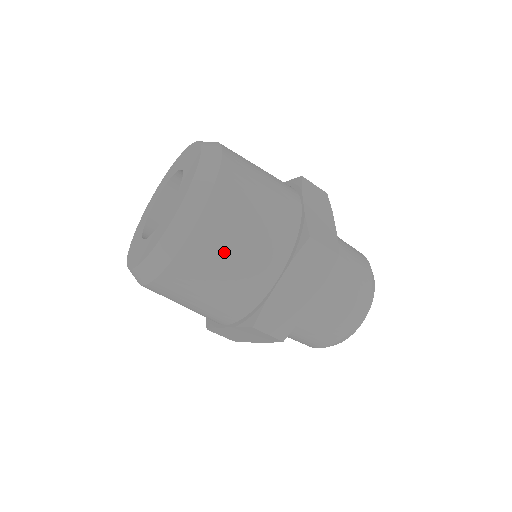
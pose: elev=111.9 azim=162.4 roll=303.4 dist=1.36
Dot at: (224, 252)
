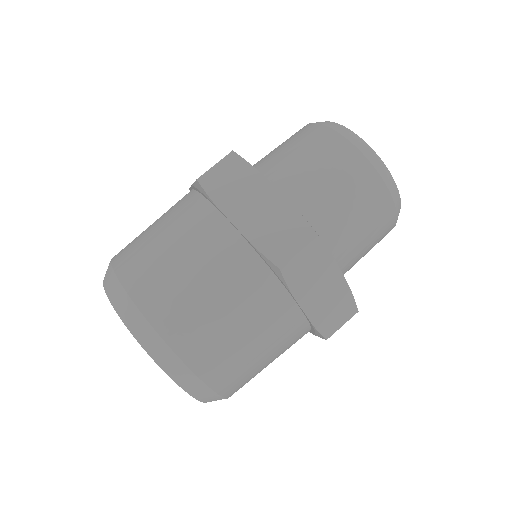
Dot at: (242, 357)
